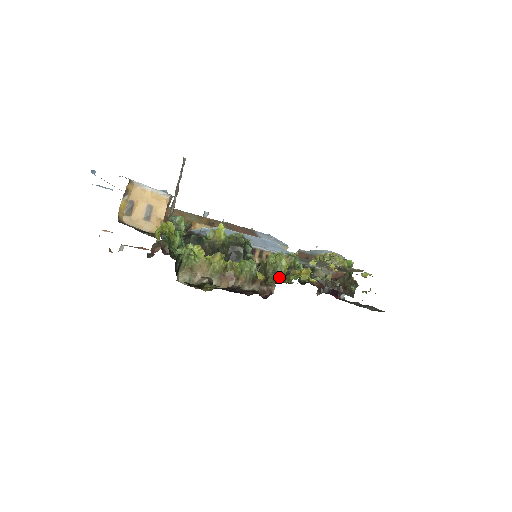
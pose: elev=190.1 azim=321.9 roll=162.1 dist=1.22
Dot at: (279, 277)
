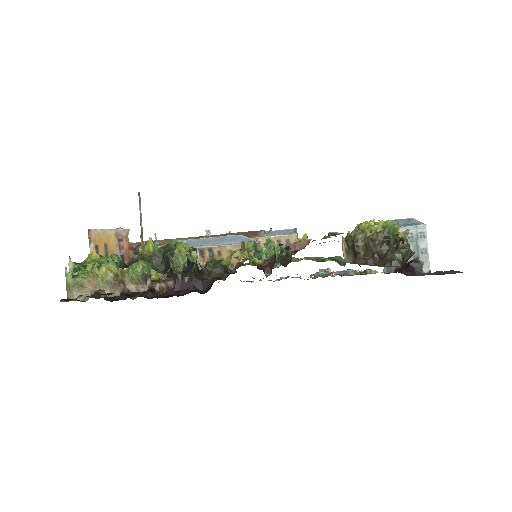
Dot at: (182, 269)
